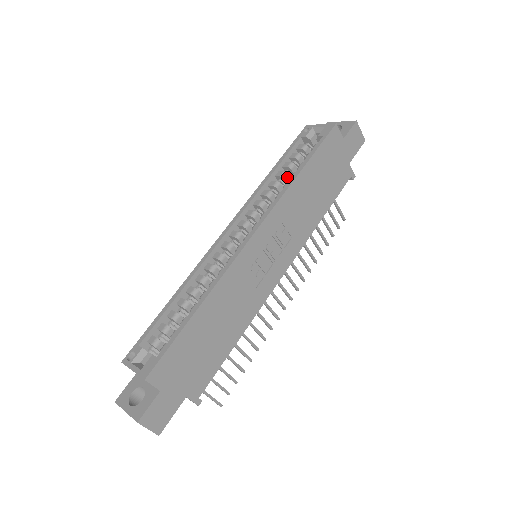
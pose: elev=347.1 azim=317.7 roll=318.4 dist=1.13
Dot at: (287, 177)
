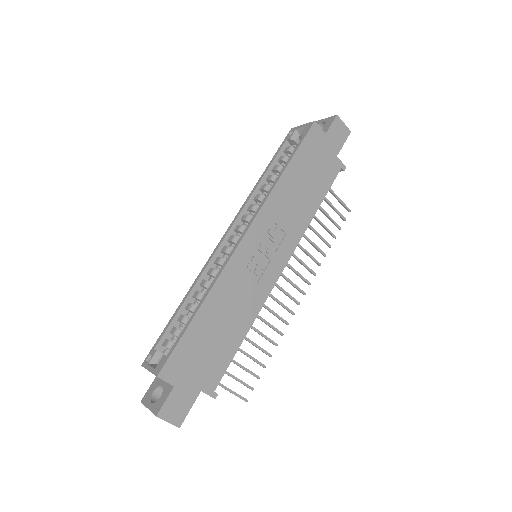
Dot at: occluded
